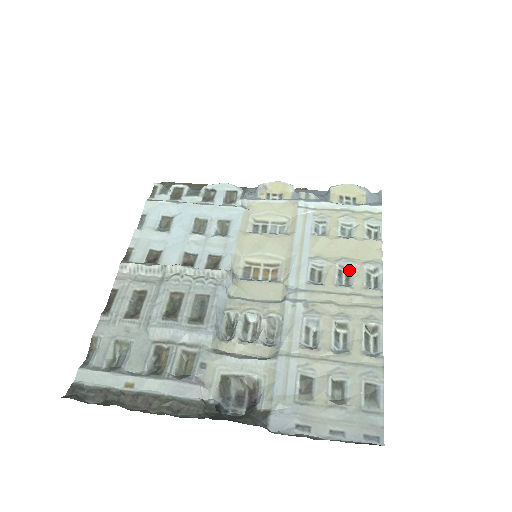
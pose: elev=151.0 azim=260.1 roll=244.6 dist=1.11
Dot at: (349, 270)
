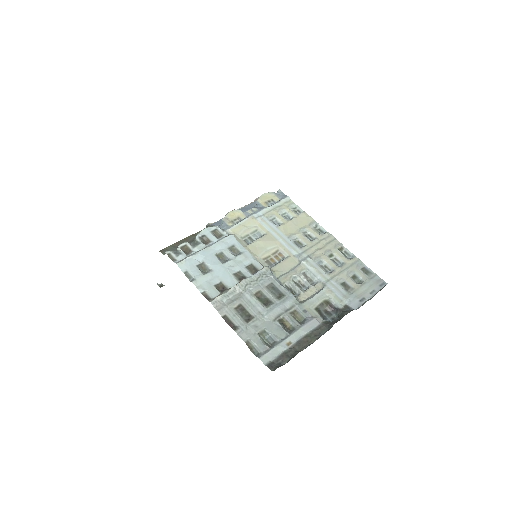
Dot at: (307, 232)
